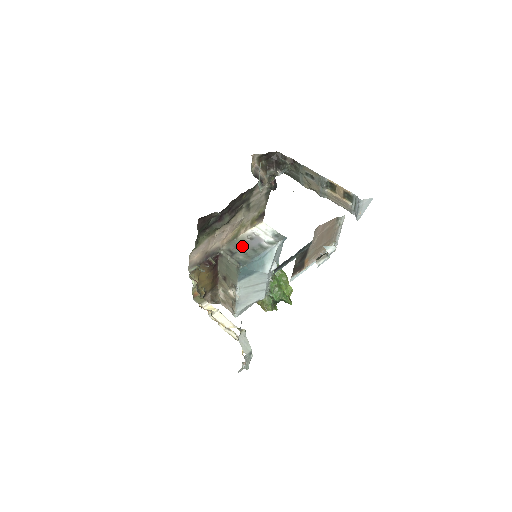
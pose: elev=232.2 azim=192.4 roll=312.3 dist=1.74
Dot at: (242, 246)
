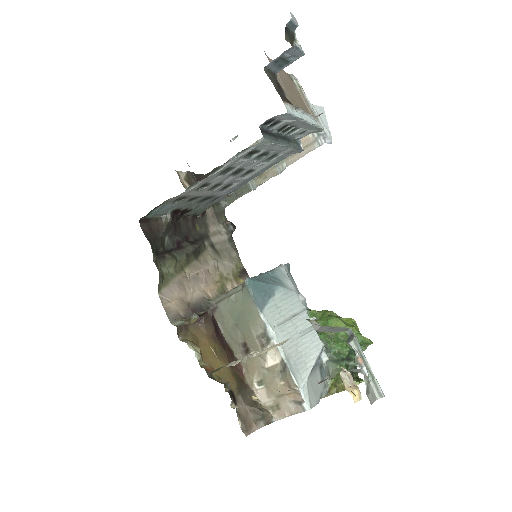
Dot at: occluded
